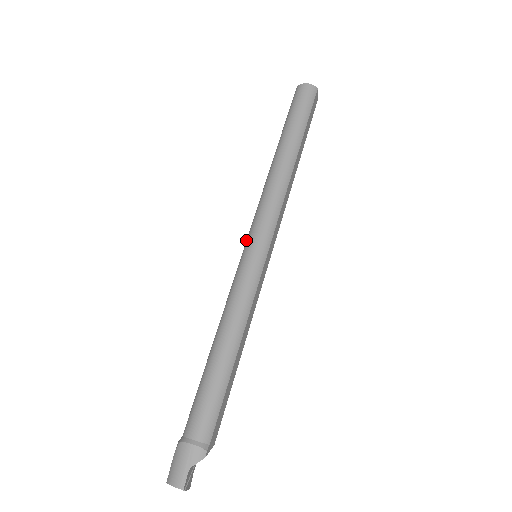
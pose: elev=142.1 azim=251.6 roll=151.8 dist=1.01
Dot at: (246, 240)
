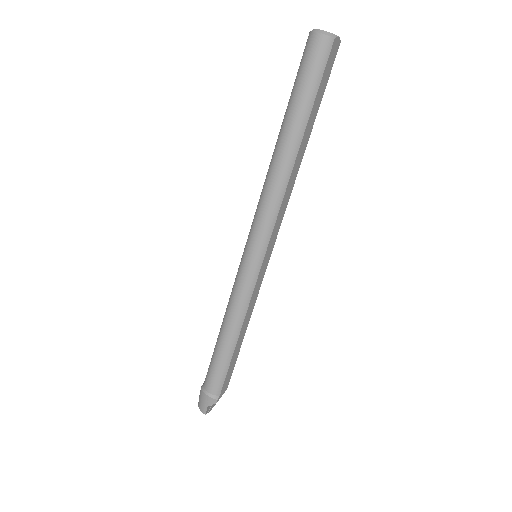
Dot at: occluded
